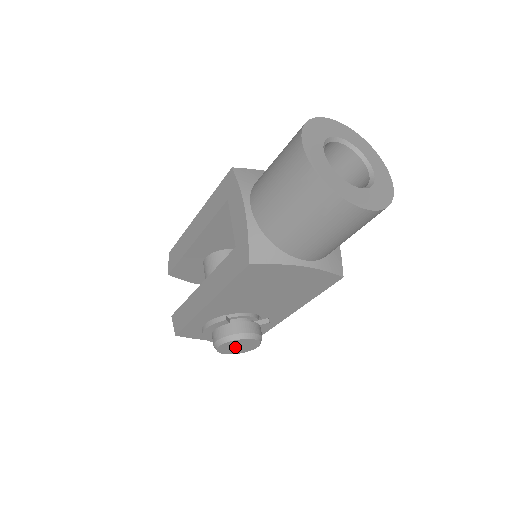
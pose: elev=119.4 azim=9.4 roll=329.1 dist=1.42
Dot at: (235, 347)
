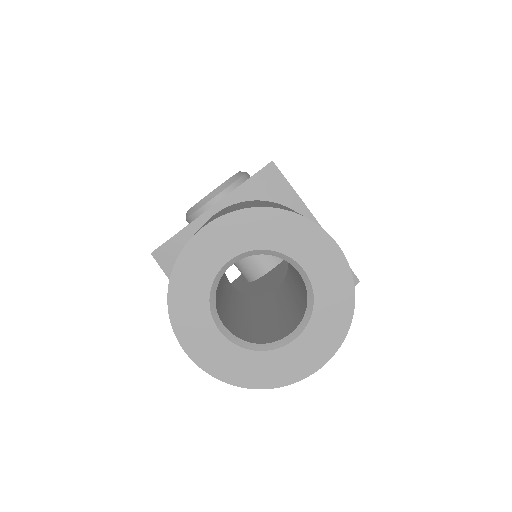
Dot at: occluded
